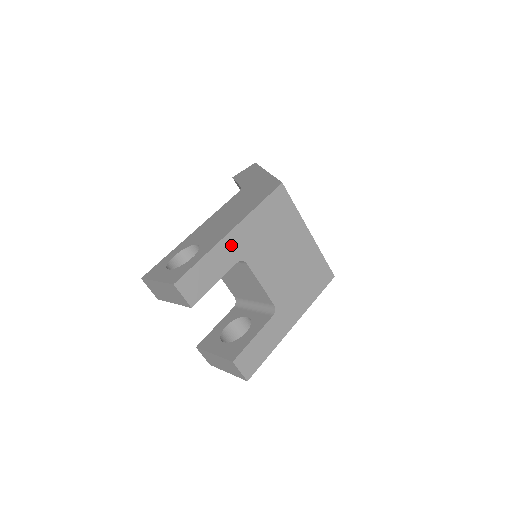
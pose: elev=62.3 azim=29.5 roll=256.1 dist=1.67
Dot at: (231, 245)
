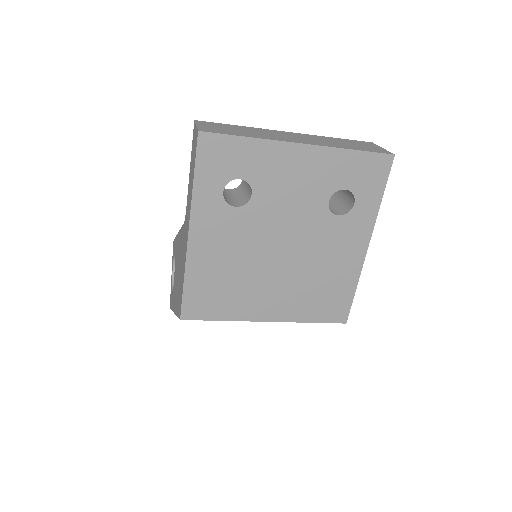
Dot at: occluded
